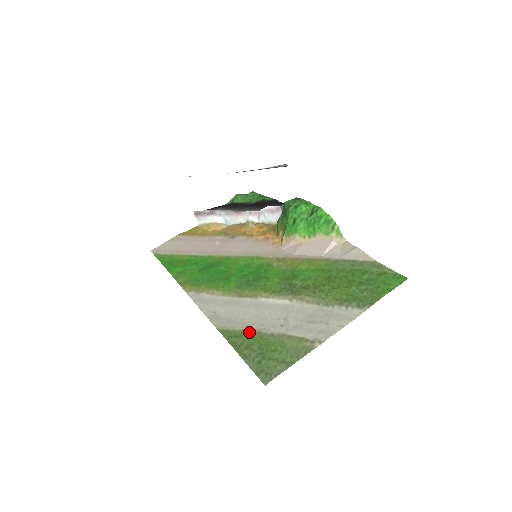
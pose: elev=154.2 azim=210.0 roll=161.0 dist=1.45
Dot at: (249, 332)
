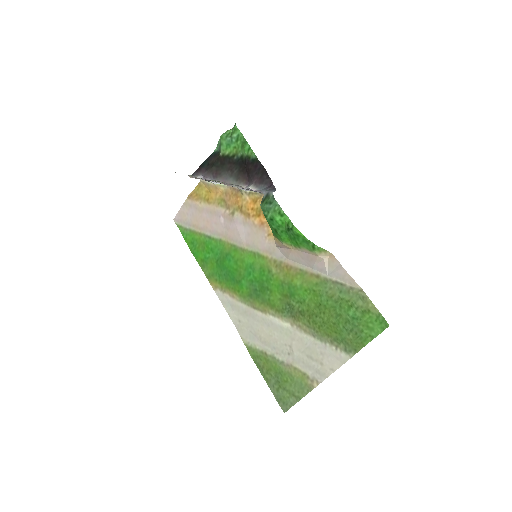
Dot at: (266, 355)
